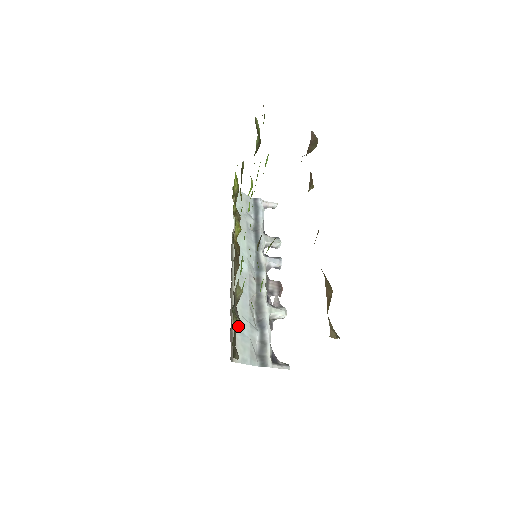
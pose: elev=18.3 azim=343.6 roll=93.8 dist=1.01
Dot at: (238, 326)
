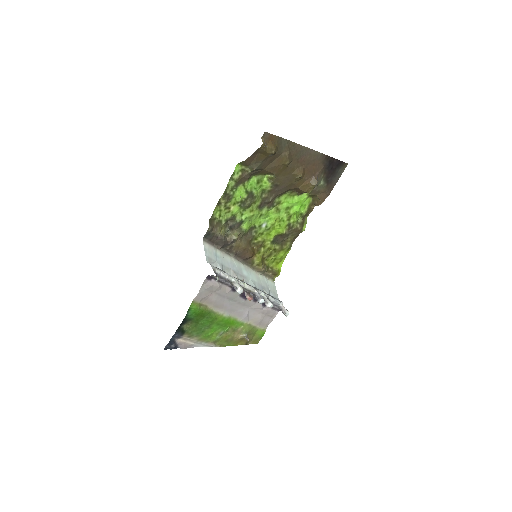
Dot at: (221, 236)
